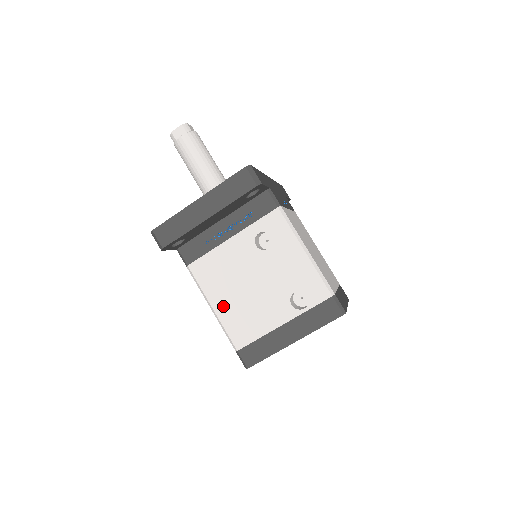
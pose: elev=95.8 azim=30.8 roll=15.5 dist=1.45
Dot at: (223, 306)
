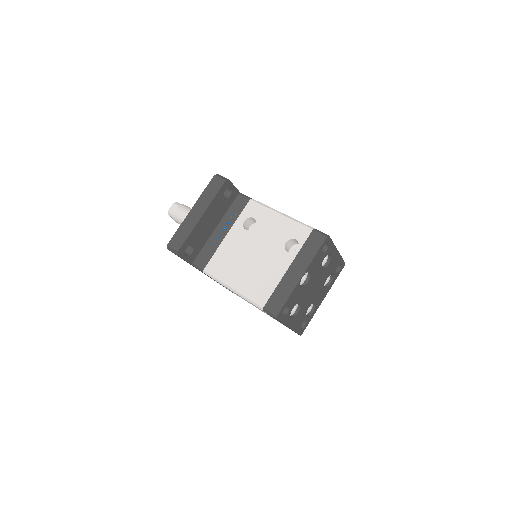
Dot at: (239, 282)
